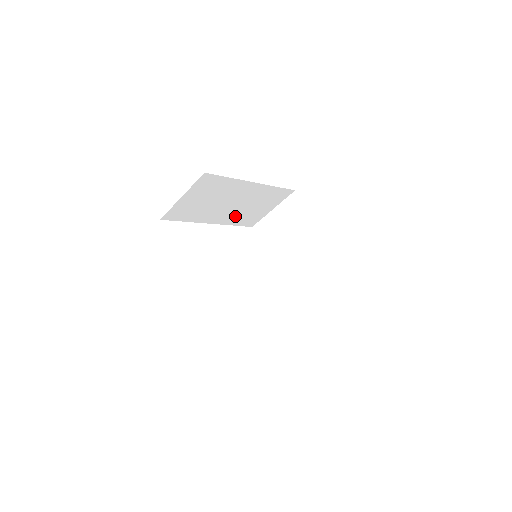
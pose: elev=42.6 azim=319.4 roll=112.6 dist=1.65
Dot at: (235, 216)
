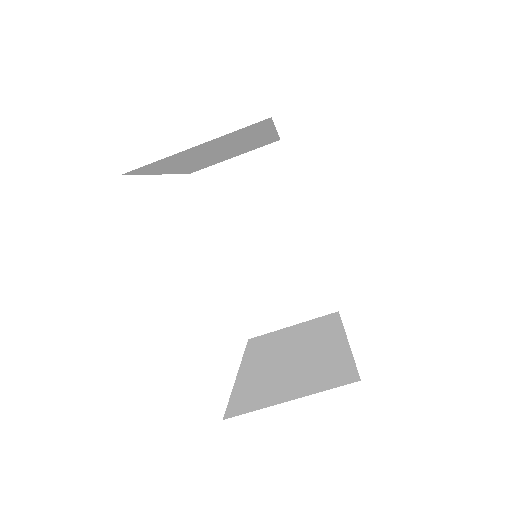
Dot at: (249, 279)
